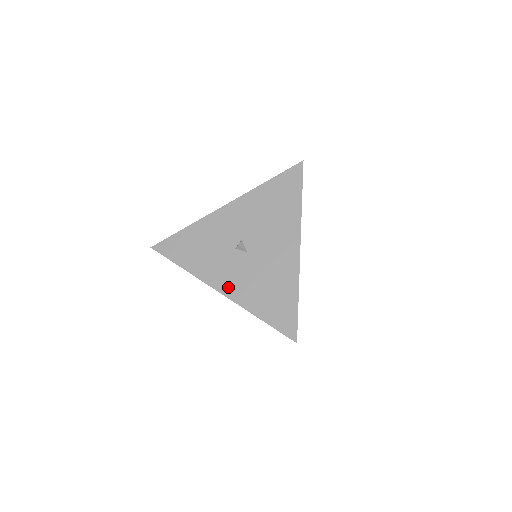
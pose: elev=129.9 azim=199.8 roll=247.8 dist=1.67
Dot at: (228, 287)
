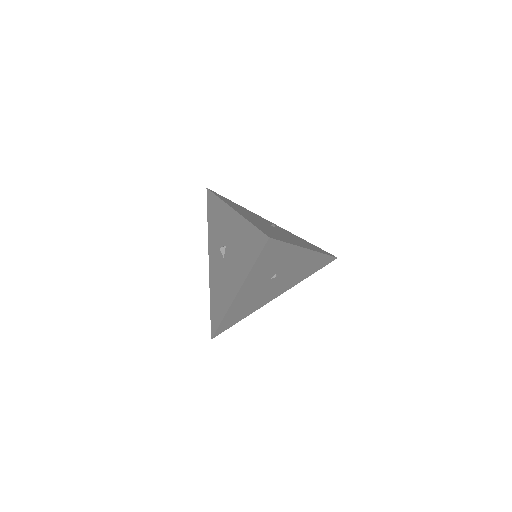
Dot at: (211, 265)
